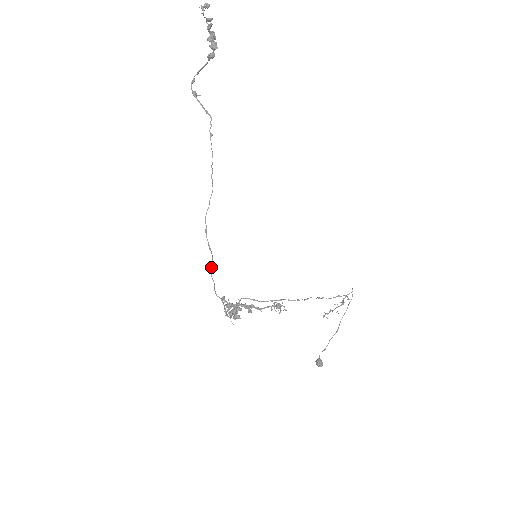
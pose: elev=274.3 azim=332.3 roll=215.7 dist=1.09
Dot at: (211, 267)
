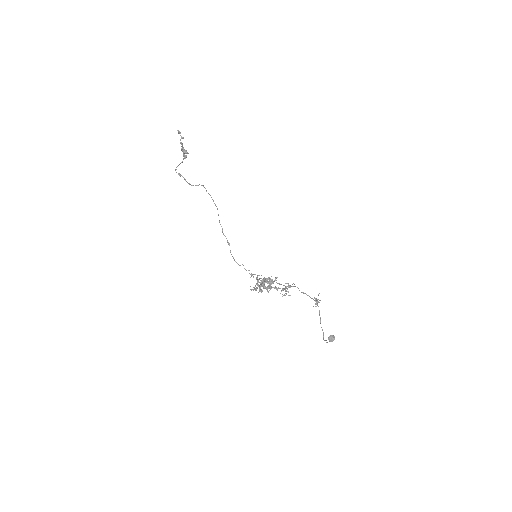
Dot at: (233, 258)
